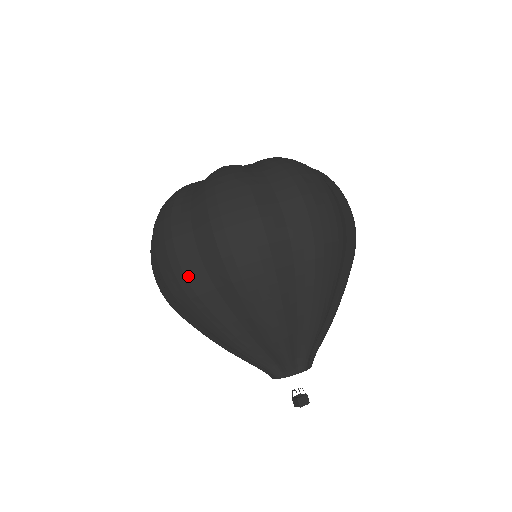
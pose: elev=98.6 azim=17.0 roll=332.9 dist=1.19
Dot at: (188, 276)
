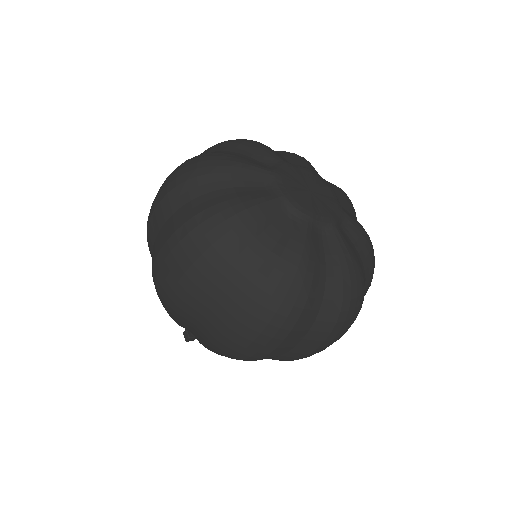
Dot at: (180, 310)
